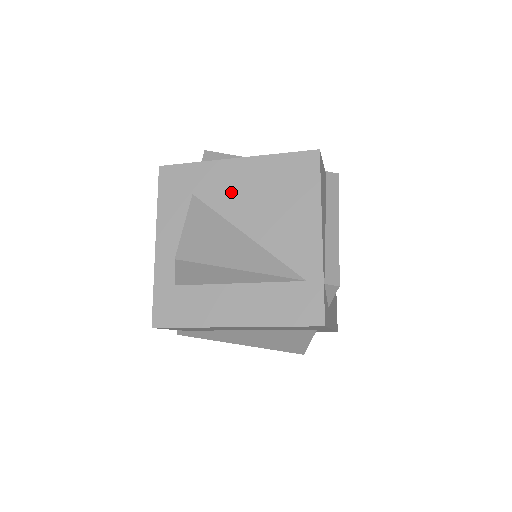
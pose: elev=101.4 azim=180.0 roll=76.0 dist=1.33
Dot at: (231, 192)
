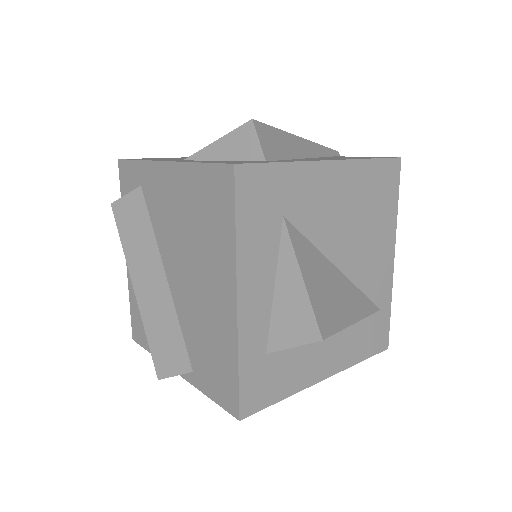
Dot at: (326, 212)
